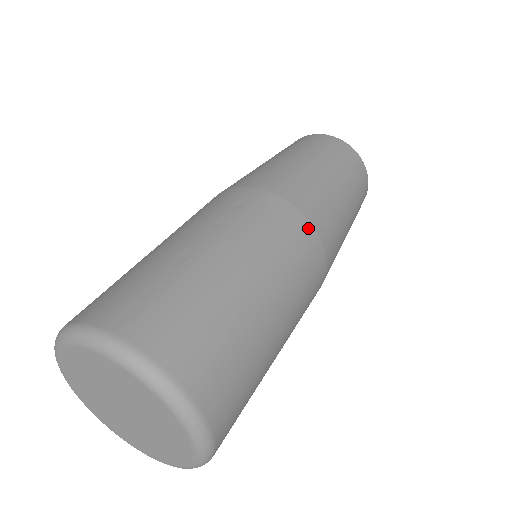
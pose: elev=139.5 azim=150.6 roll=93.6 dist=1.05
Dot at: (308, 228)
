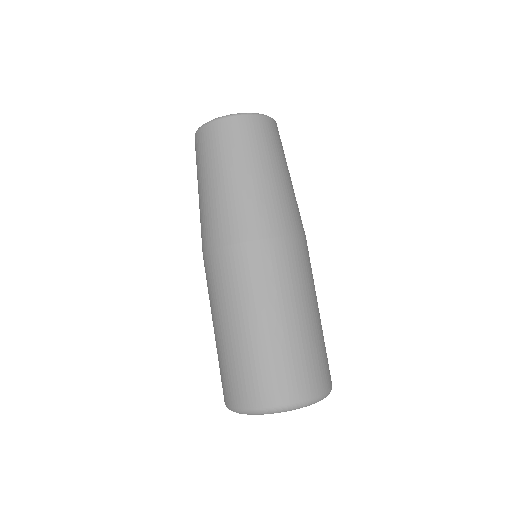
Dot at: (302, 241)
